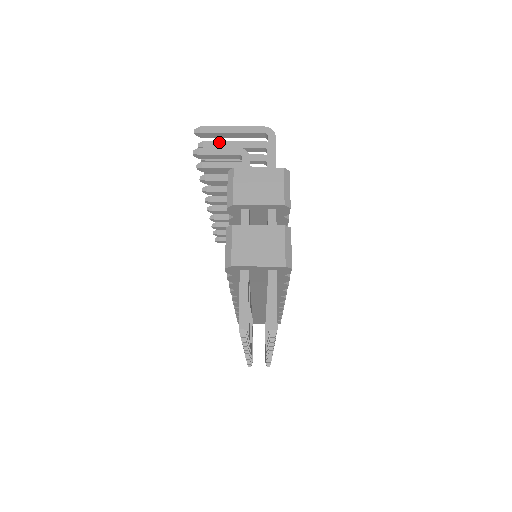
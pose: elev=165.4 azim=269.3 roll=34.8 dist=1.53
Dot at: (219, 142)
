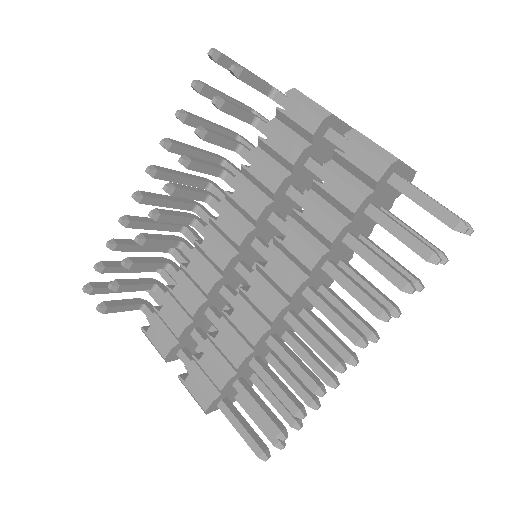
Dot at: occluded
